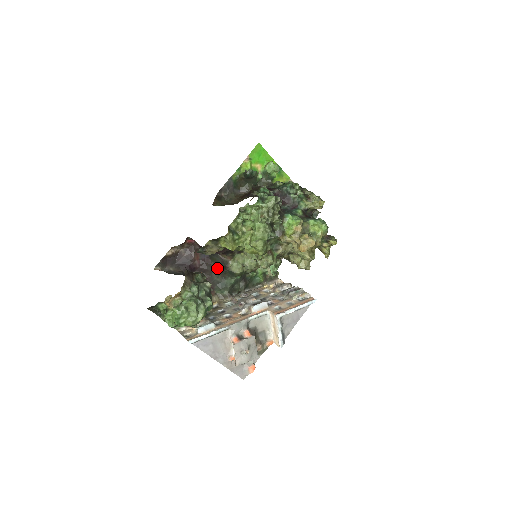
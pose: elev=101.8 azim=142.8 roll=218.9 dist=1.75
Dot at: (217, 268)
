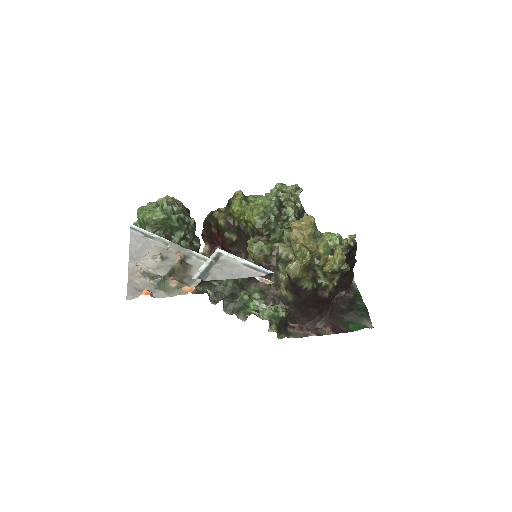
Dot at: occluded
